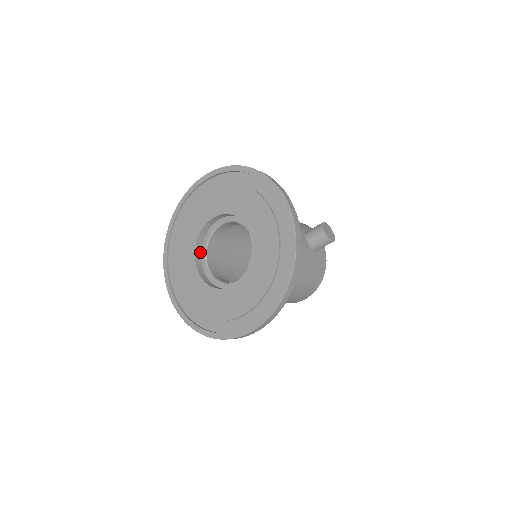
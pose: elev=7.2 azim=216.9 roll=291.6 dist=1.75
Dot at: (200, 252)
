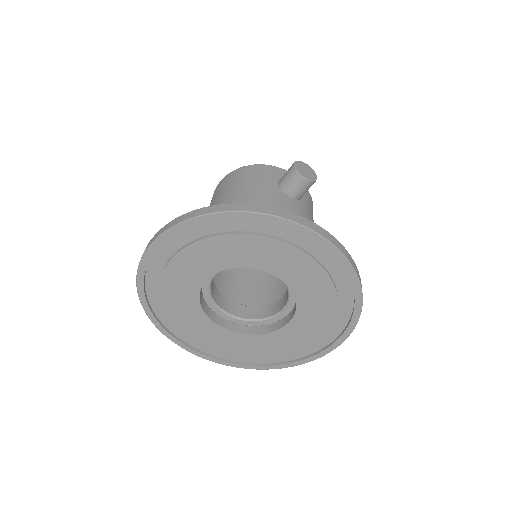
Dot at: (210, 310)
